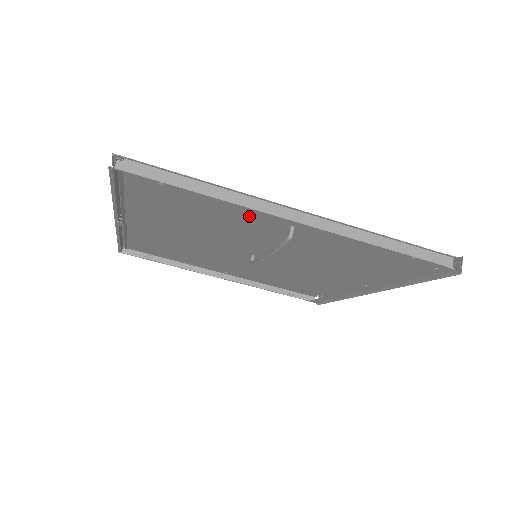
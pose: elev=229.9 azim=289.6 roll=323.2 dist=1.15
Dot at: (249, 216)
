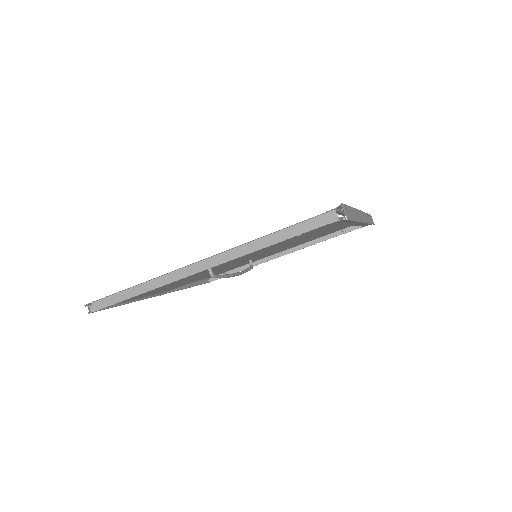
Dot at: occluded
